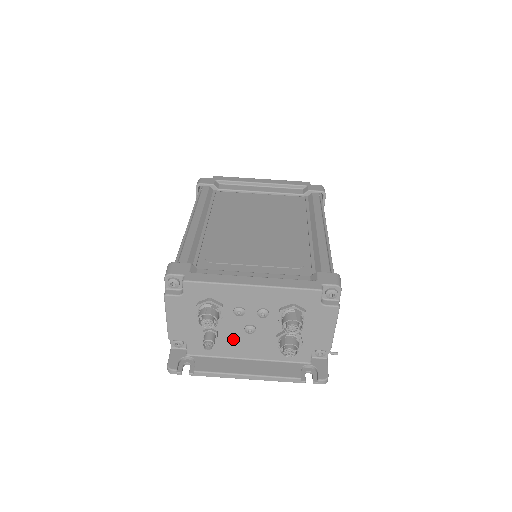
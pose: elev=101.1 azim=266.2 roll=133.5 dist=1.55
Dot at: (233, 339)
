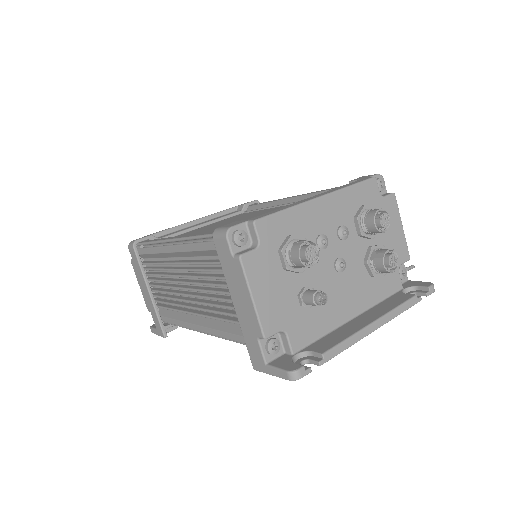
Dot at: (329, 293)
